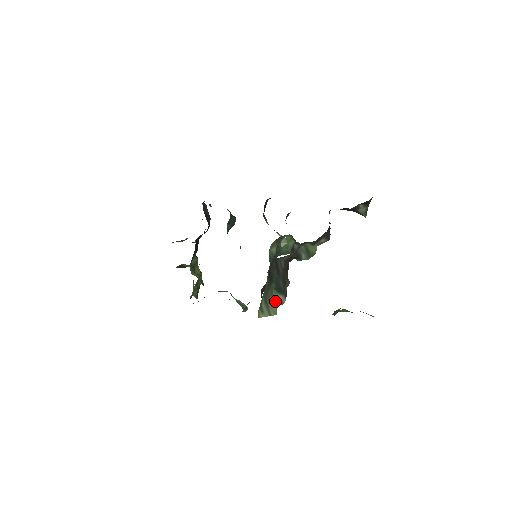
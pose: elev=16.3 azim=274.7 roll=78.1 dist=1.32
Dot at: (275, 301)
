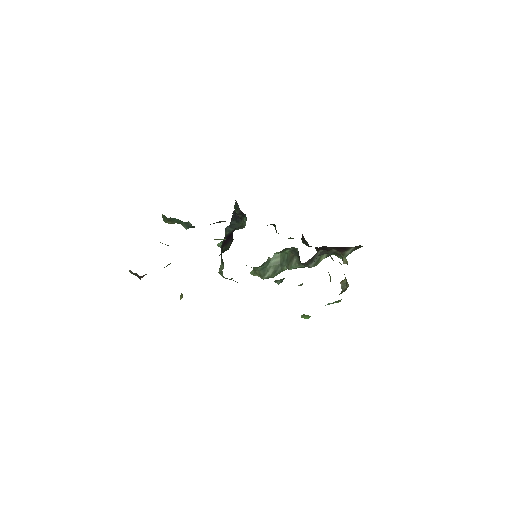
Dot at: occluded
